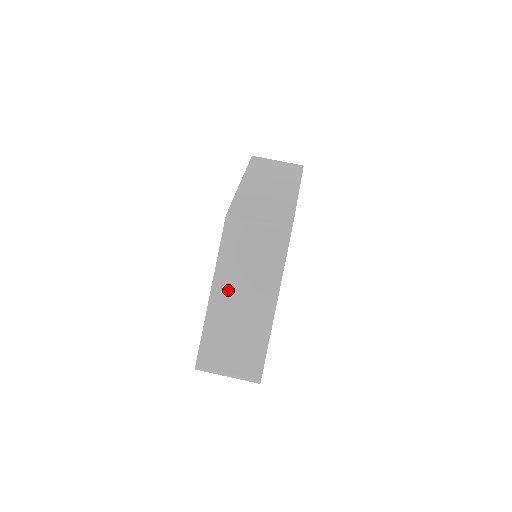
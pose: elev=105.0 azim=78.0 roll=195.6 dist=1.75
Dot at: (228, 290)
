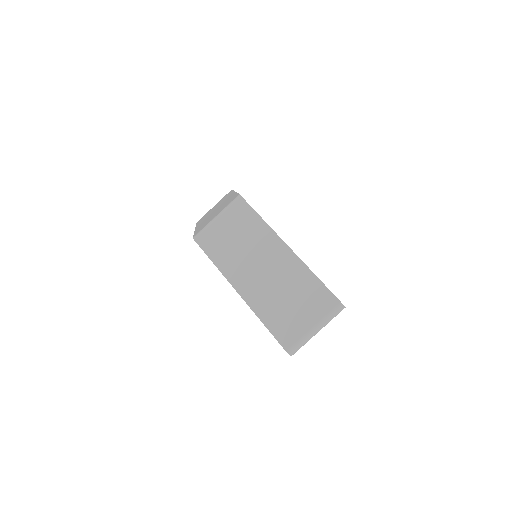
Dot at: (246, 276)
